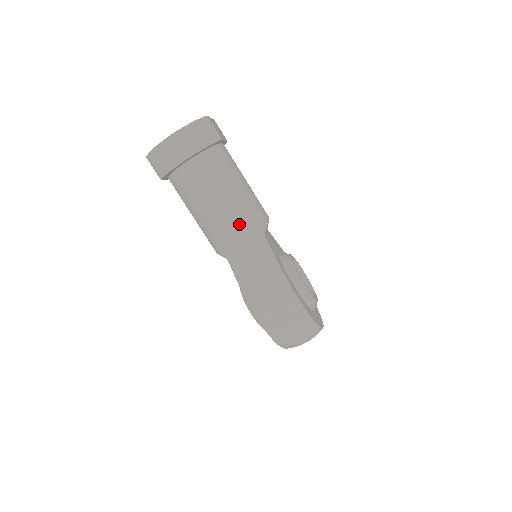
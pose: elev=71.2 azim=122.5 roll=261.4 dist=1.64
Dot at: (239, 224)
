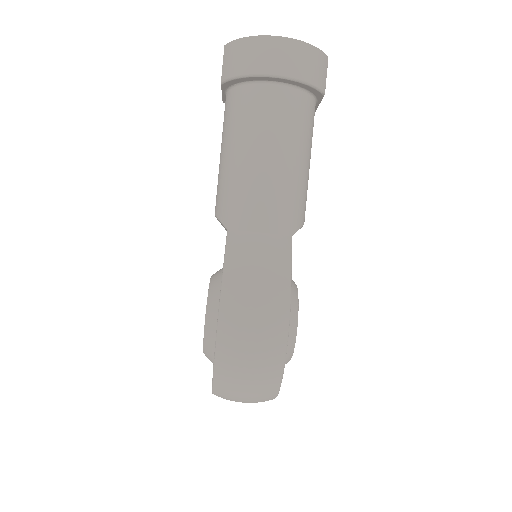
Dot at: (276, 199)
